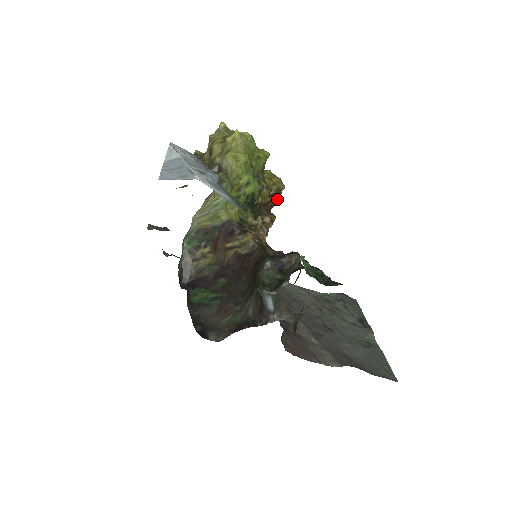
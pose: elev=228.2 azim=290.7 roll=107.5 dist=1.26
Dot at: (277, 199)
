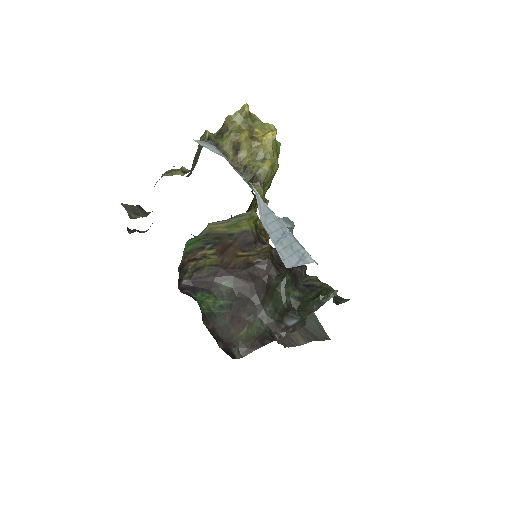
Dot at: occluded
